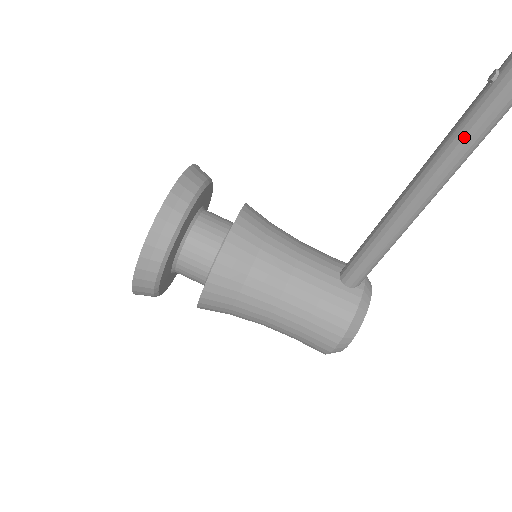
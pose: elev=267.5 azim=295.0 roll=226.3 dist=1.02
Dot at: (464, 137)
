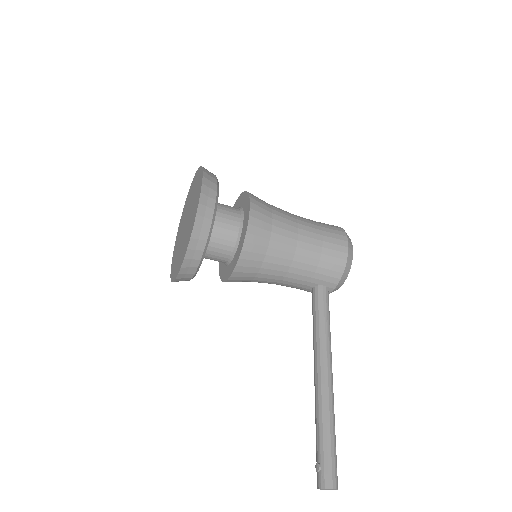
Dot at: occluded
